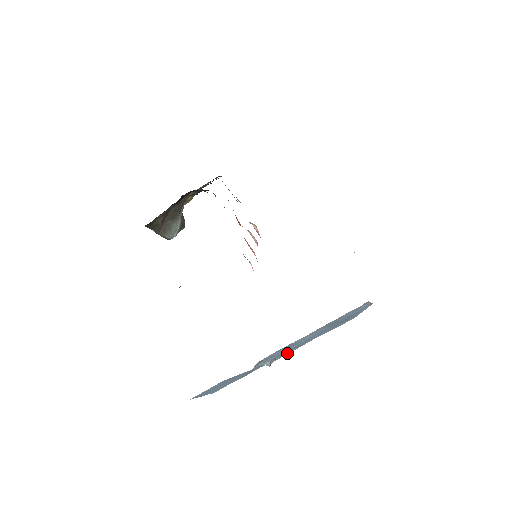
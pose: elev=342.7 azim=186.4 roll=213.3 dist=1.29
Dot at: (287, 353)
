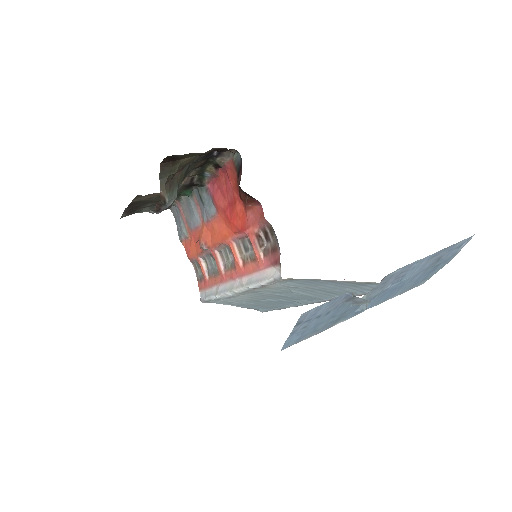
Dot at: (373, 304)
